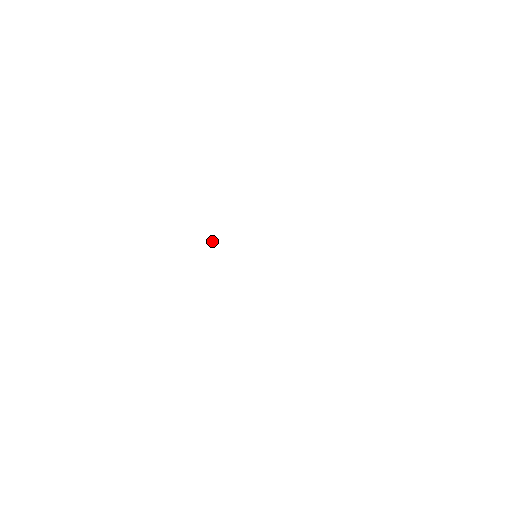
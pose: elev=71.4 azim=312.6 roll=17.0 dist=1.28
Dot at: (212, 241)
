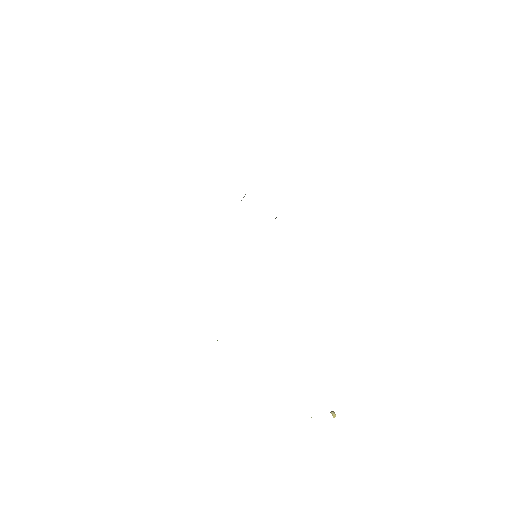
Dot at: (330, 412)
